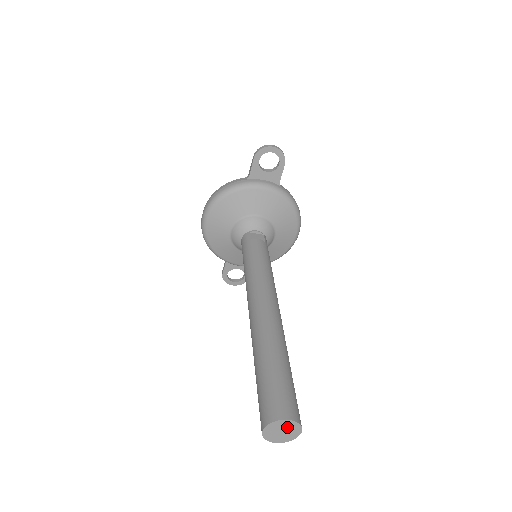
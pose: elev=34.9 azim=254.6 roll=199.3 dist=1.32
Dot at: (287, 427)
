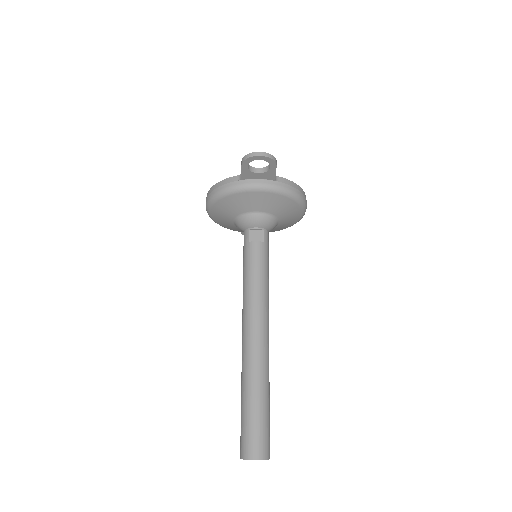
Dot at: occluded
